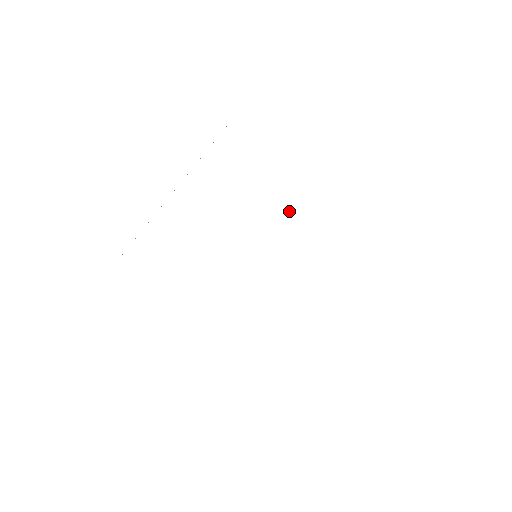
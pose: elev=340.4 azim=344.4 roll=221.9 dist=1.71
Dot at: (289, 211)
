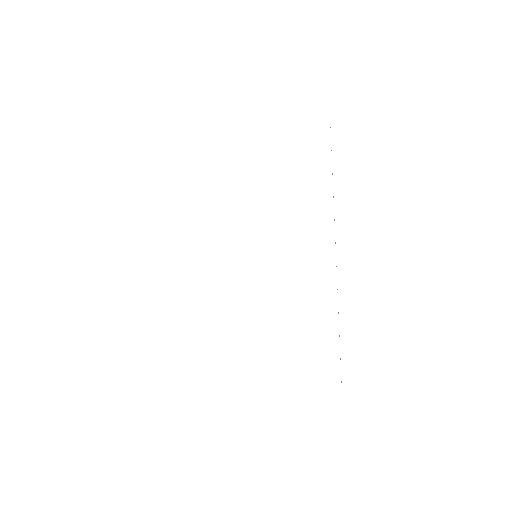
Dot at: (310, 244)
